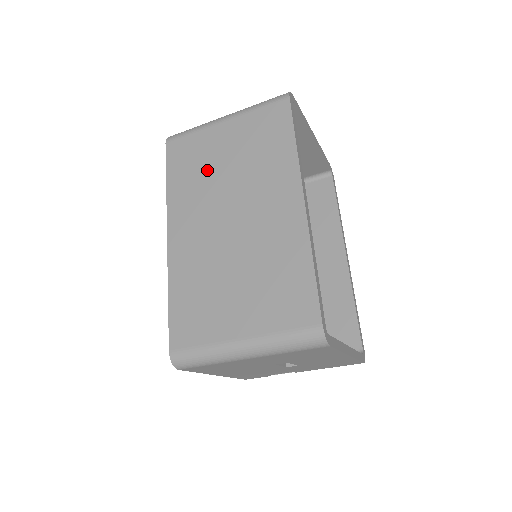
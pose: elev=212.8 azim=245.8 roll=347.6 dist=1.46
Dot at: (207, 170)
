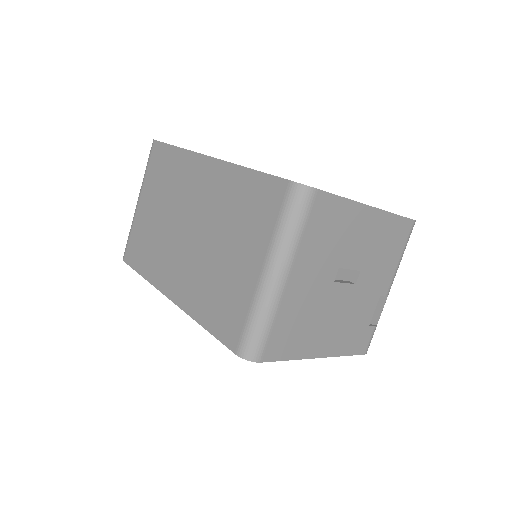
Dot at: (153, 234)
